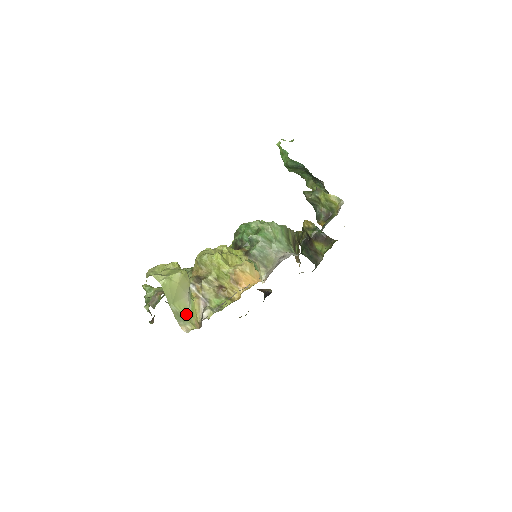
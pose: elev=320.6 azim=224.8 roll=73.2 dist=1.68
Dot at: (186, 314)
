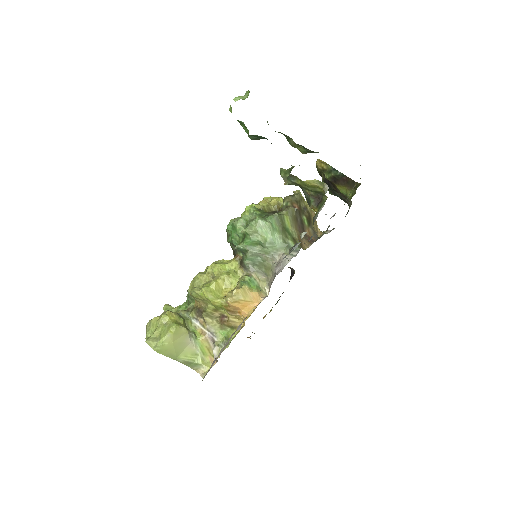
Dot at: (196, 358)
